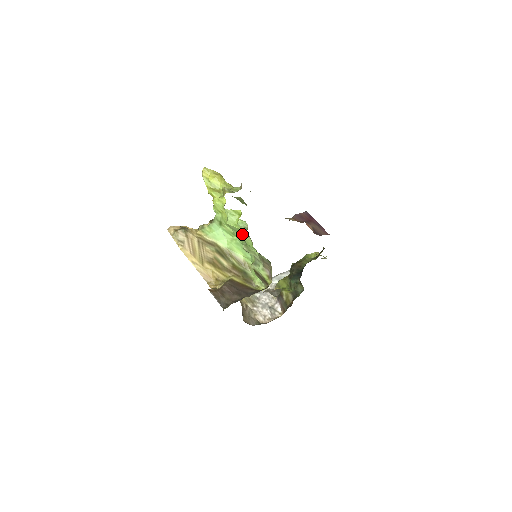
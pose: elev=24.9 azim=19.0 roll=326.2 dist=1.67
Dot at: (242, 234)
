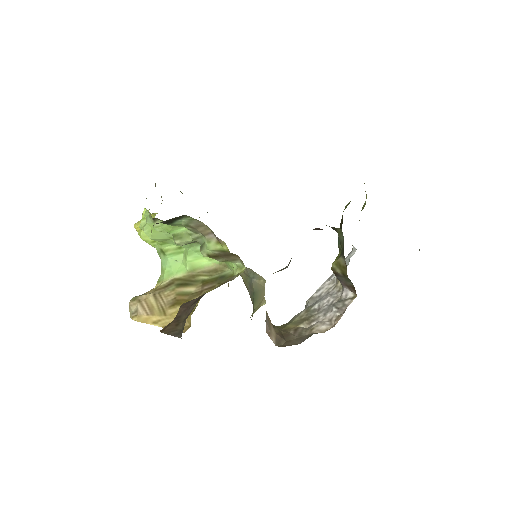
Dot at: (153, 227)
